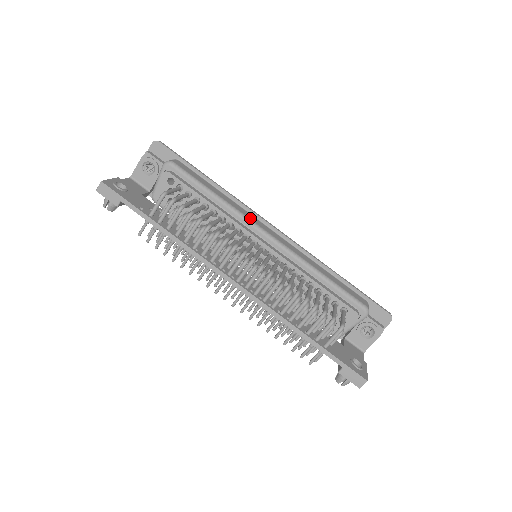
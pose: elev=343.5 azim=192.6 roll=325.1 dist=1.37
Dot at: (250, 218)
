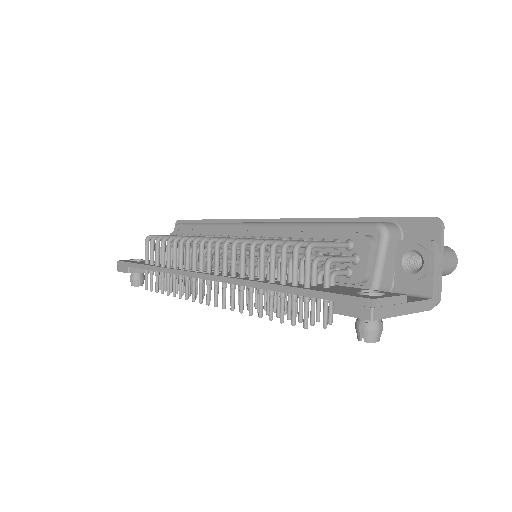
Dot at: occluded
